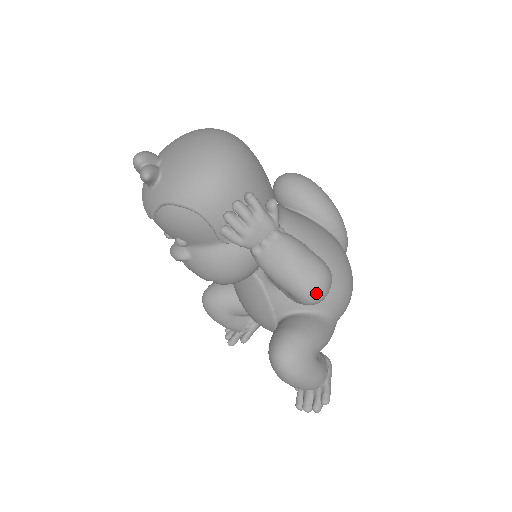
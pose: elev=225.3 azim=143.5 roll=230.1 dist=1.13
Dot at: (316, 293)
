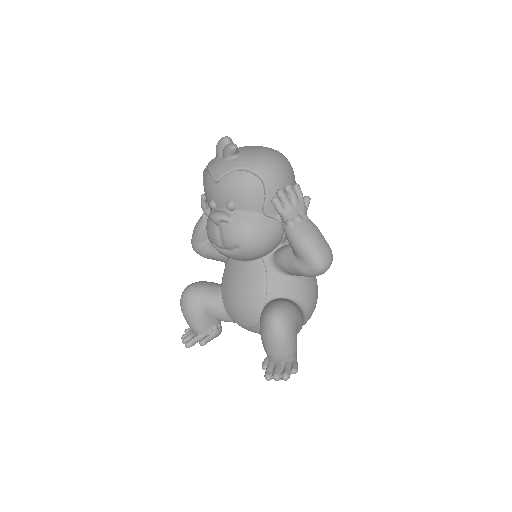
Dot at: (326, 261)
